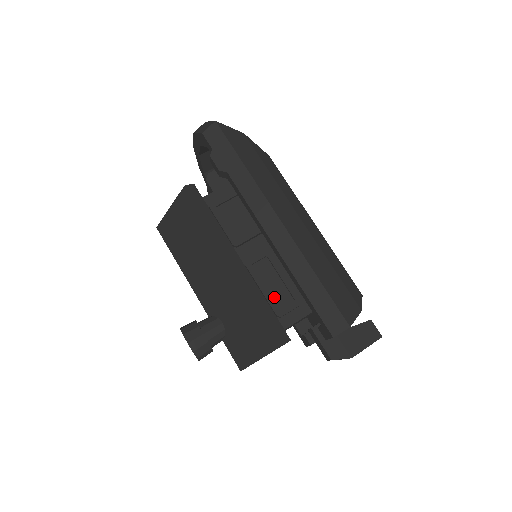
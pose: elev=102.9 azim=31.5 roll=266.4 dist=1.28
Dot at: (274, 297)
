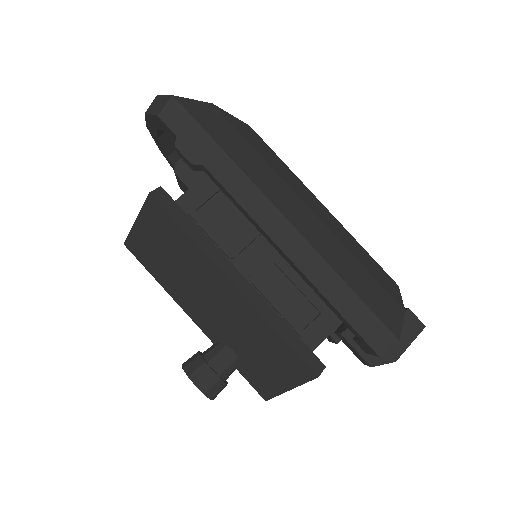
Dot at: (293, 313)
